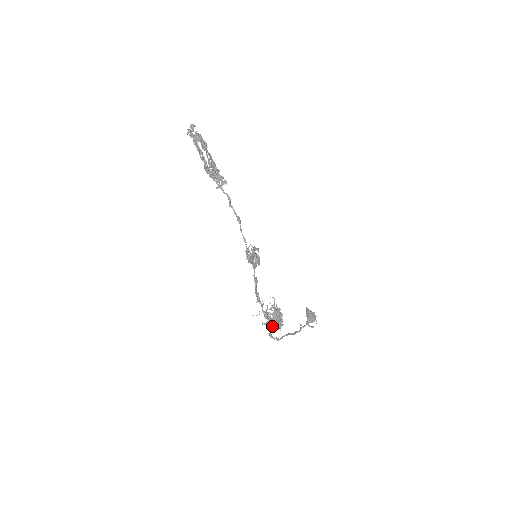
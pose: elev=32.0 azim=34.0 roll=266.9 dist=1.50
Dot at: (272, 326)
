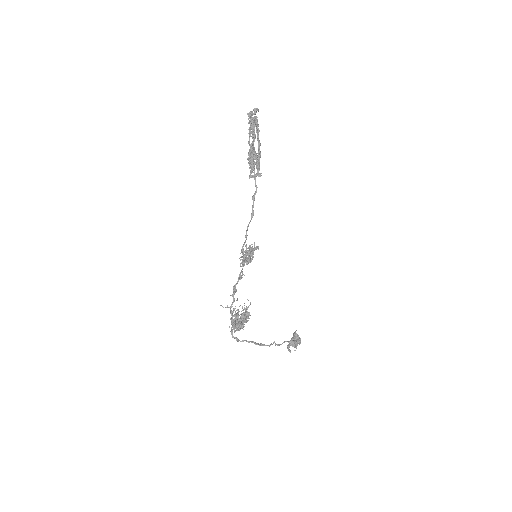
Dot at: occluded
